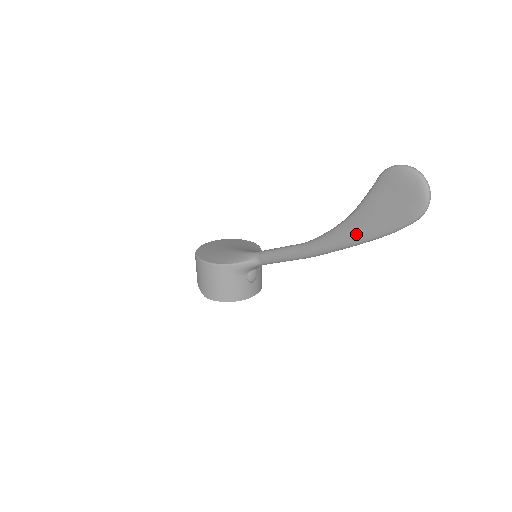
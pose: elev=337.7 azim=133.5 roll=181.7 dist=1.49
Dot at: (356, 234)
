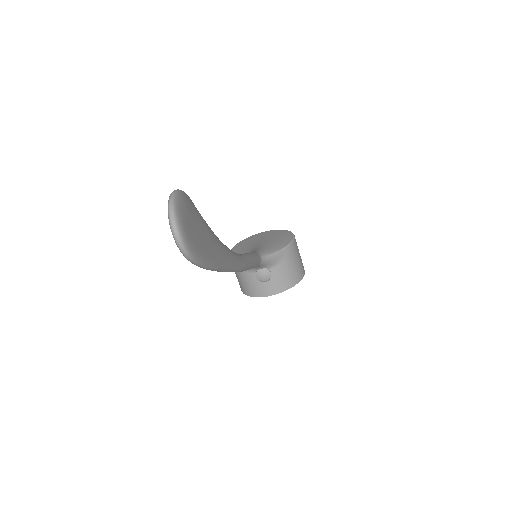
Dot at: occluded
